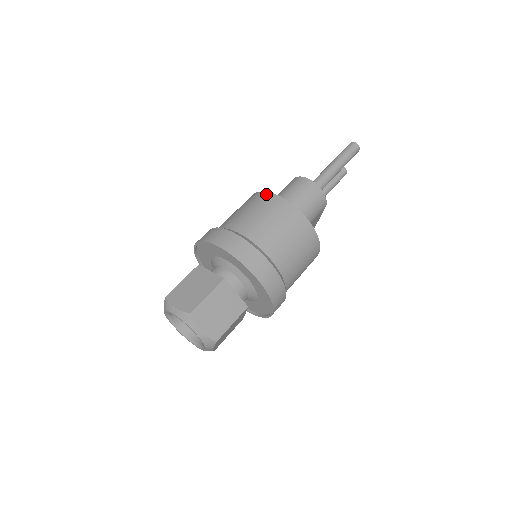
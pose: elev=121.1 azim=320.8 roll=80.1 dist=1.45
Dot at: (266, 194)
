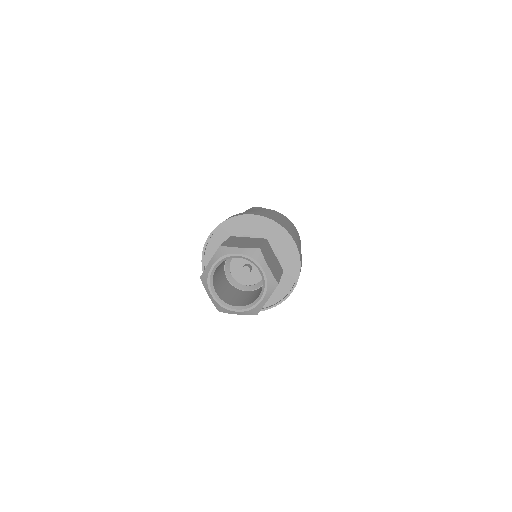
Dot at: occluded
